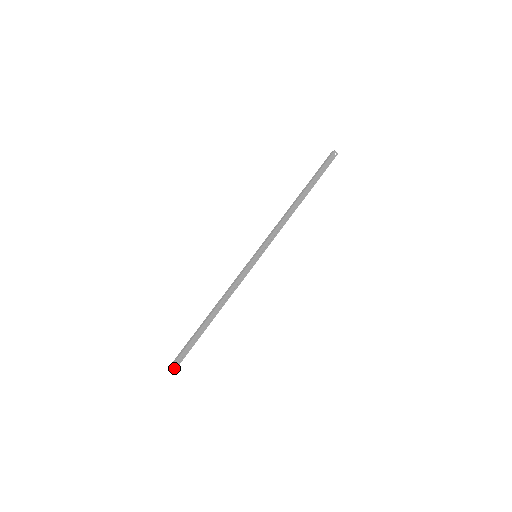
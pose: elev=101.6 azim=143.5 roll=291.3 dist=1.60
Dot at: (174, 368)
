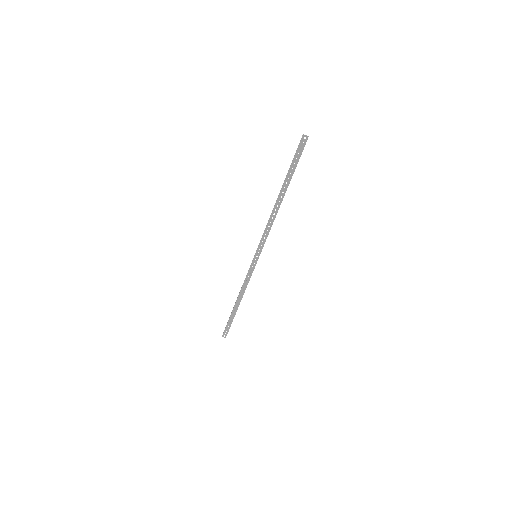
Dot at: (225, 335)
